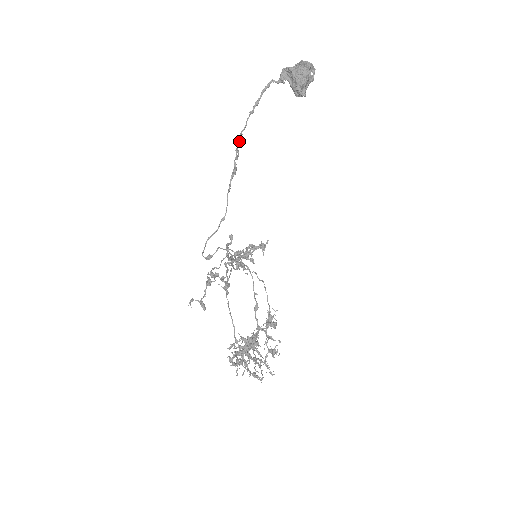
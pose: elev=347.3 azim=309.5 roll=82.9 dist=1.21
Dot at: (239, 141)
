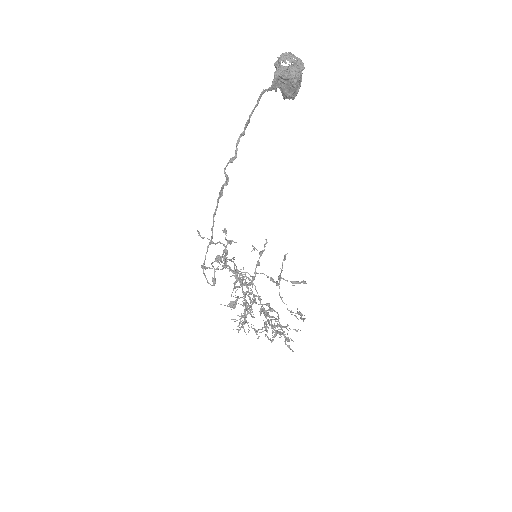
Dot at: occluded
